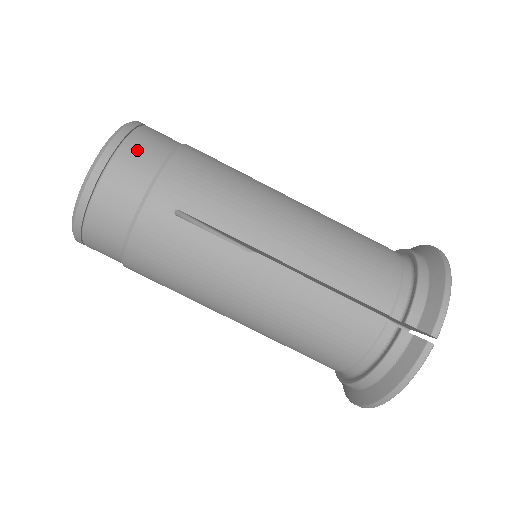
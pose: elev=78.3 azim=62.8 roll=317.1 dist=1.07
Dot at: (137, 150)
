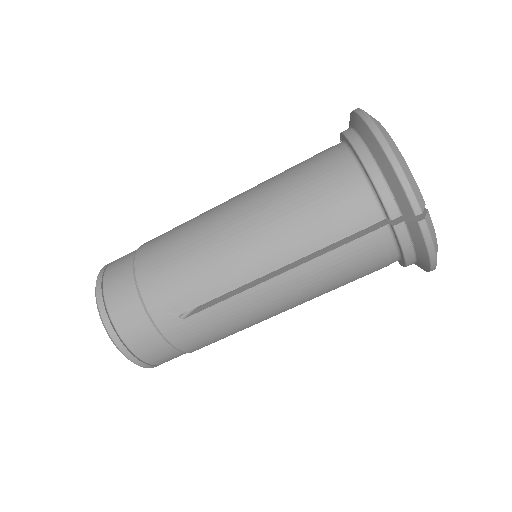
Dot at: (119, 308)
